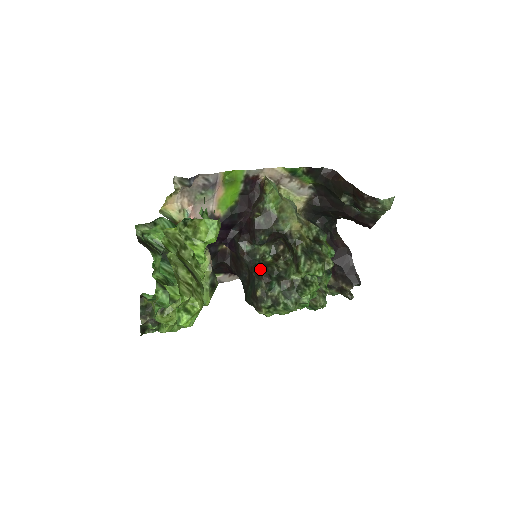
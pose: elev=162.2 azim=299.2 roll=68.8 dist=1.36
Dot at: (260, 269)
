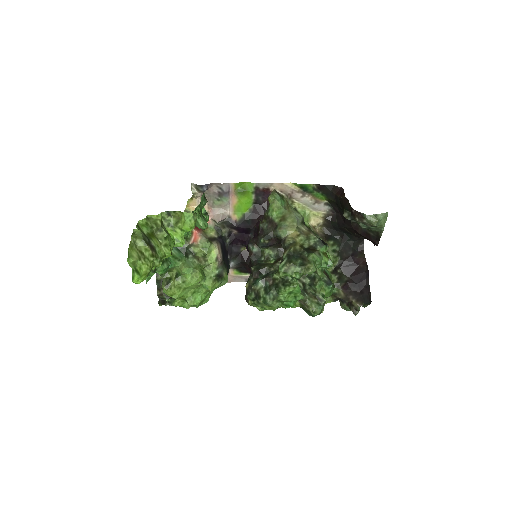
Dot at: (254, 267)
